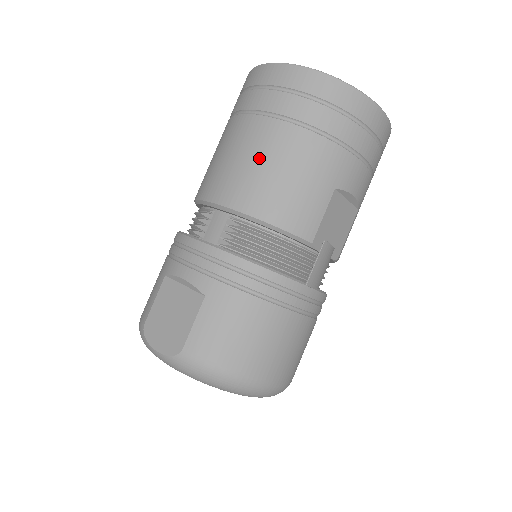
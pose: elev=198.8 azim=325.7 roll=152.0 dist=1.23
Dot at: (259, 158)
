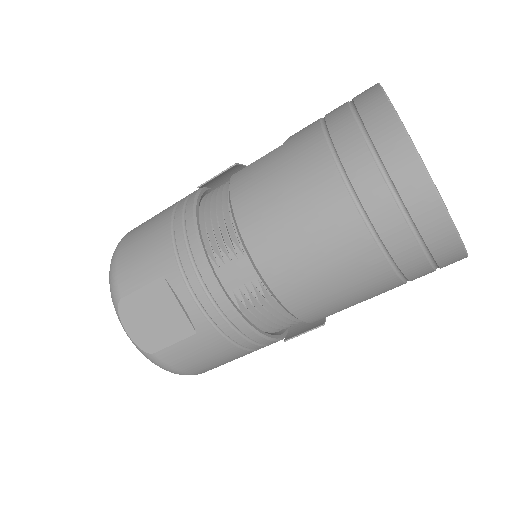
Dot at: (327, 263)
